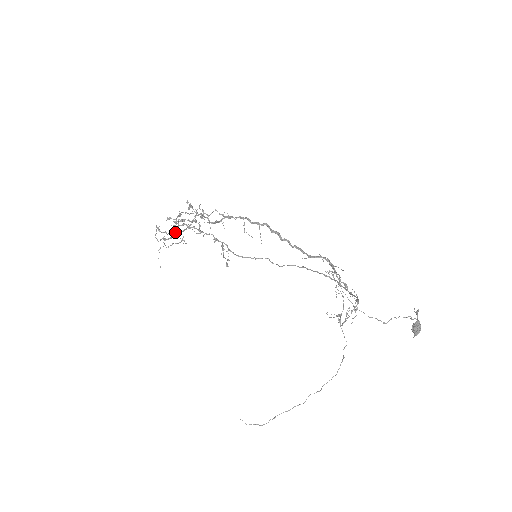
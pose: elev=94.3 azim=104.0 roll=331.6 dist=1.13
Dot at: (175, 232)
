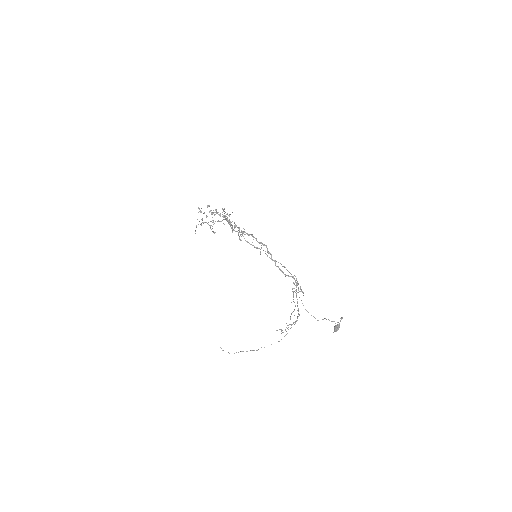
Dot at: occluded
